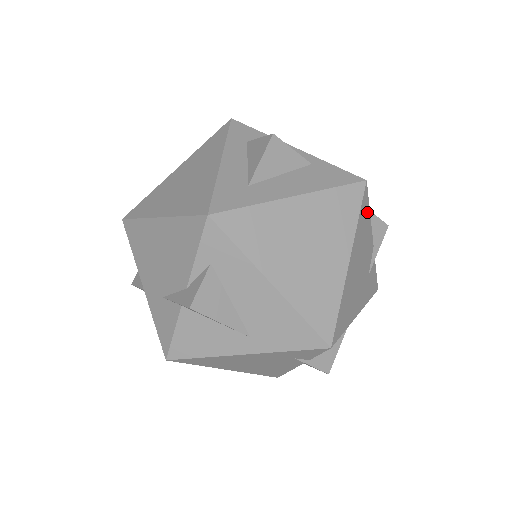
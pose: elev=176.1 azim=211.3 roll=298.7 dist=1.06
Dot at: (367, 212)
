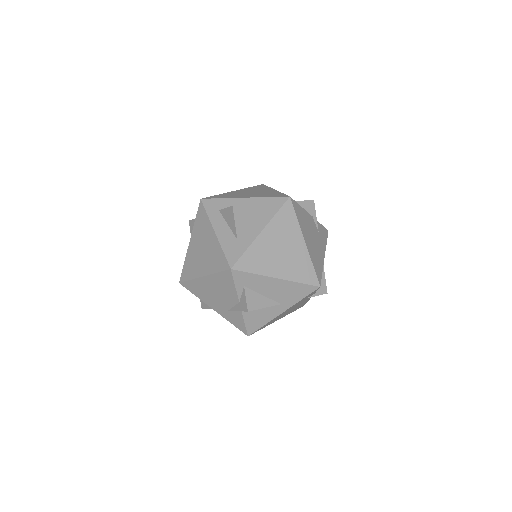
Dot at: (299, 208)
